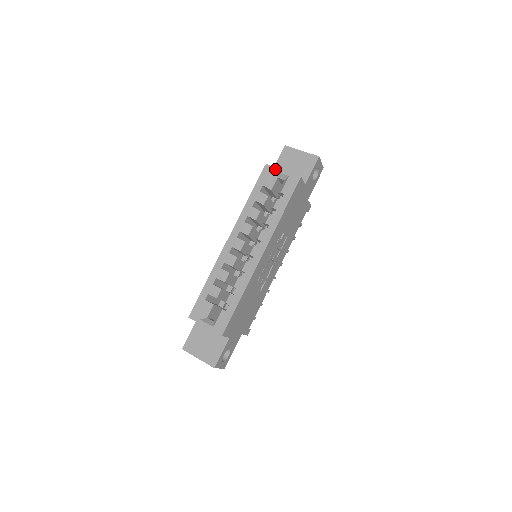
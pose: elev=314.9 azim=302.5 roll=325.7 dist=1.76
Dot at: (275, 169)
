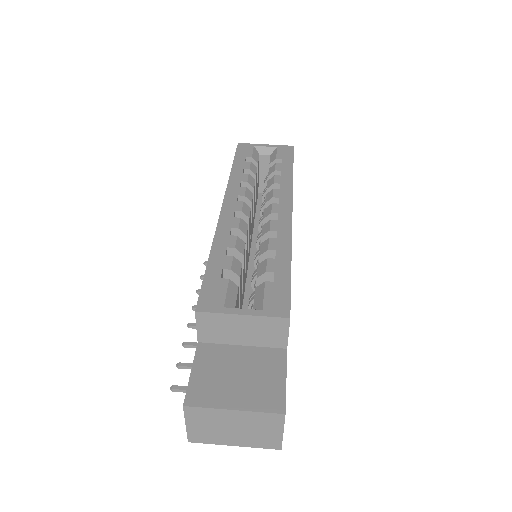
Dot at: (254, 144)
